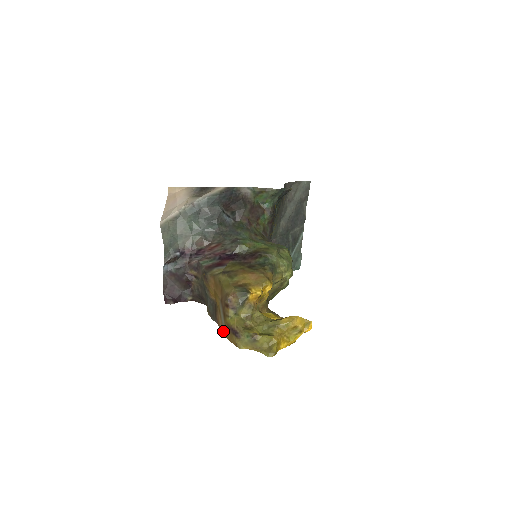
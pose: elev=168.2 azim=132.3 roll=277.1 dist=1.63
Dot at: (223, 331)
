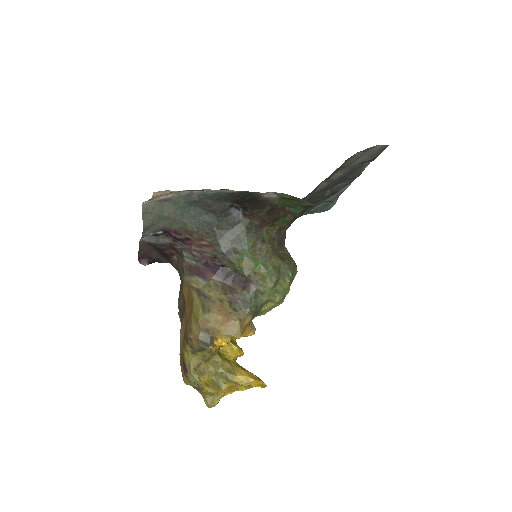
Dot at: (180, 346)
